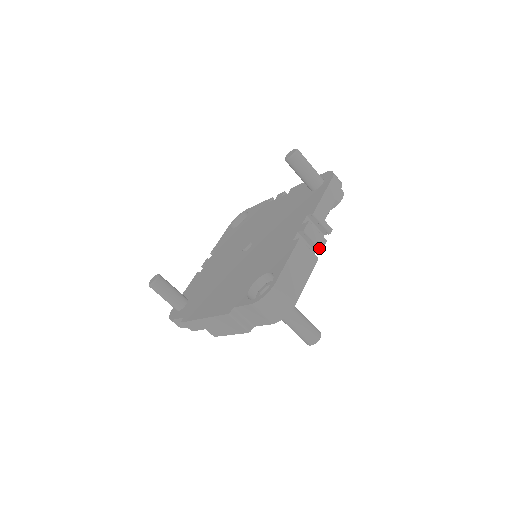
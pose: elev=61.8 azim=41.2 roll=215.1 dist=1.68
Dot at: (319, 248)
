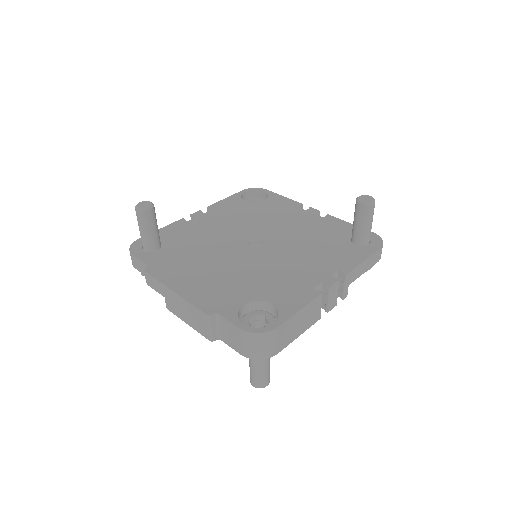
Dot at: (327, 309)
